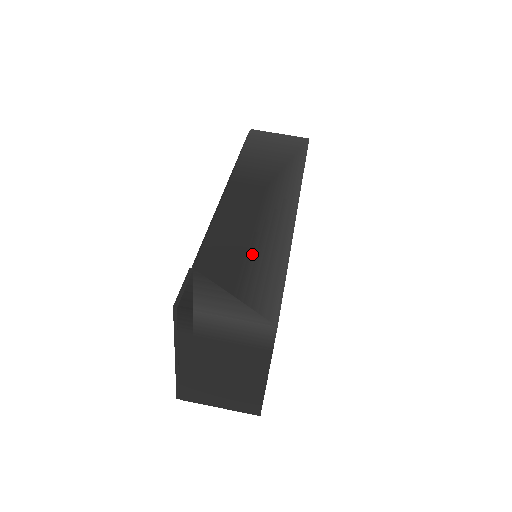
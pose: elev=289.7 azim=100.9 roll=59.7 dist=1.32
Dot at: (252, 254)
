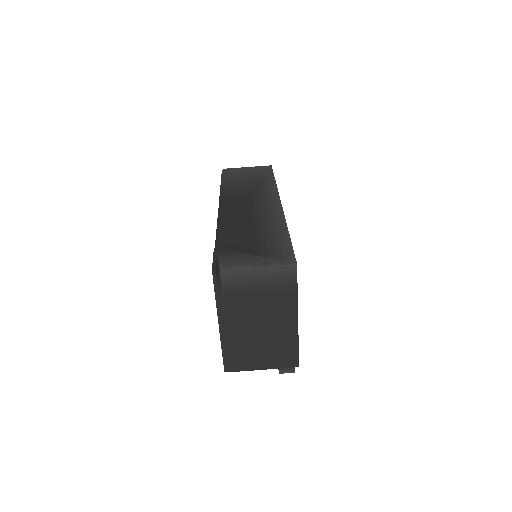
Dot at: (258, 232)
